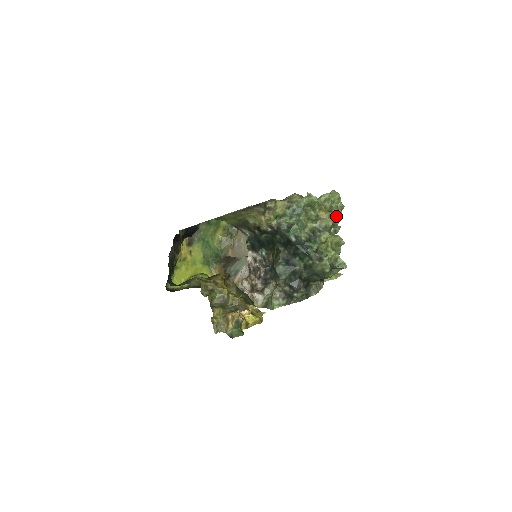
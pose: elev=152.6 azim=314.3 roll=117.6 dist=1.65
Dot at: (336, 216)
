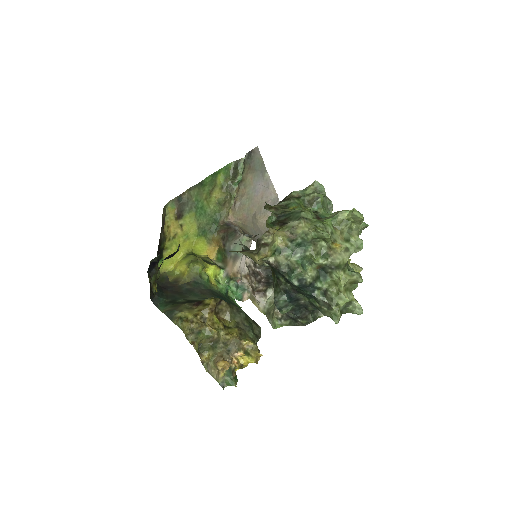
Dot at: (355, 248)
